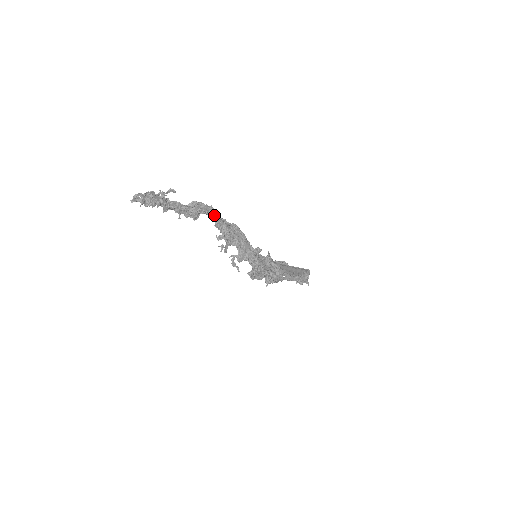
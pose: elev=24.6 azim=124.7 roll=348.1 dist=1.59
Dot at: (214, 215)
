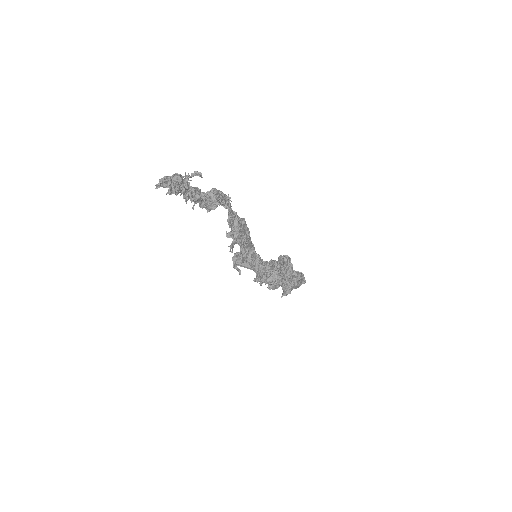
Dot at: (229, 207)
